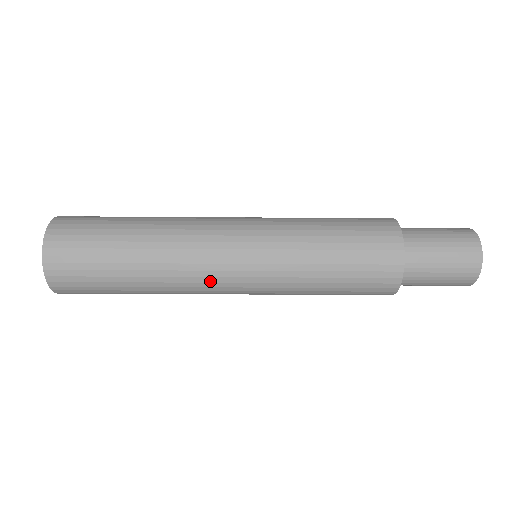
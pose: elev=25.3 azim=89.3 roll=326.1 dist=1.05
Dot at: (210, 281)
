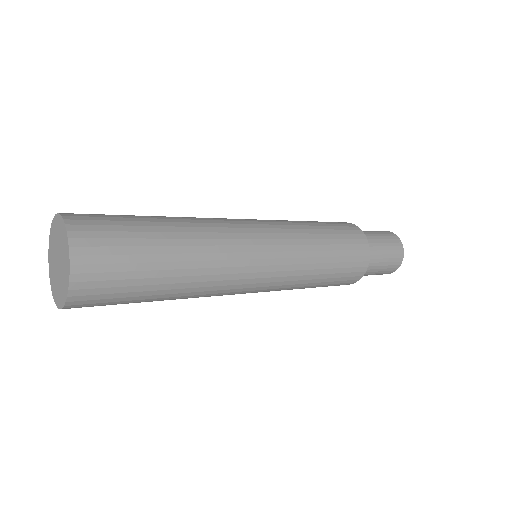
Dot at: (235, 288)
